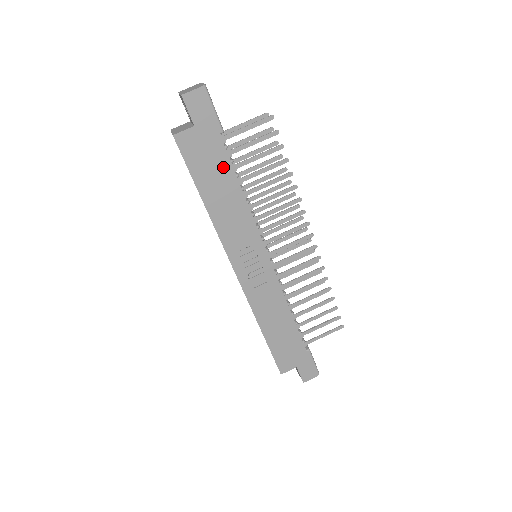
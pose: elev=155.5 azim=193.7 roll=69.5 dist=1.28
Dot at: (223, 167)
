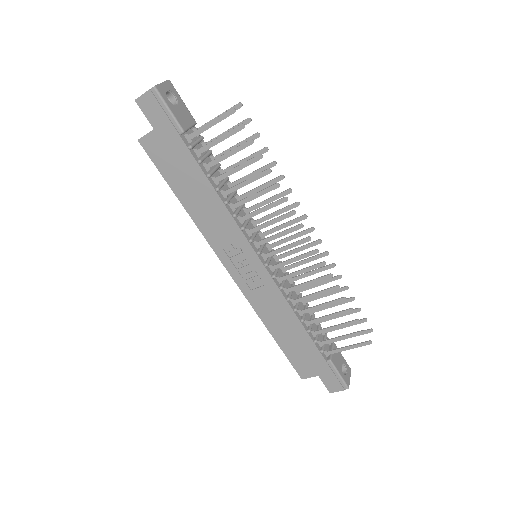
Dot at: (191, 168)
